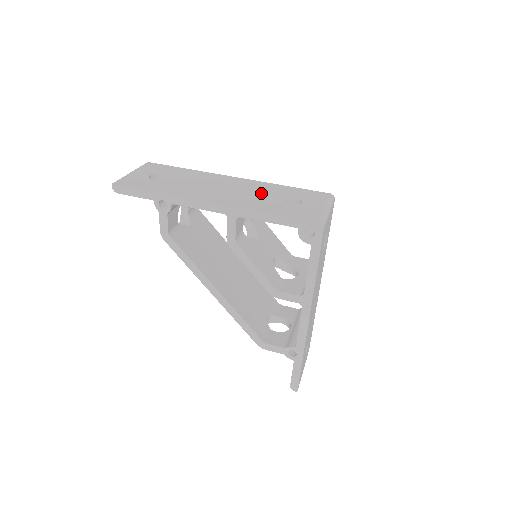
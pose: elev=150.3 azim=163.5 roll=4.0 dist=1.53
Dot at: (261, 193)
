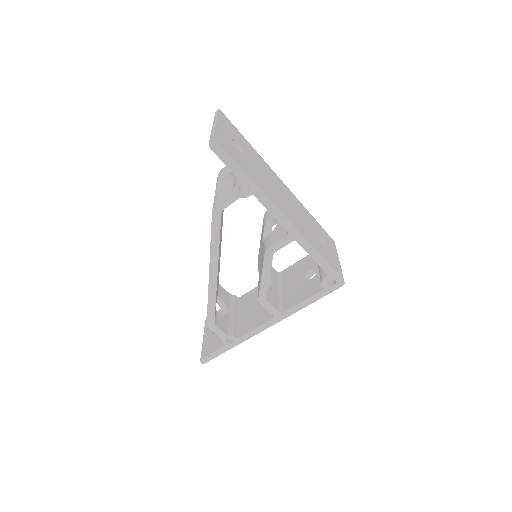
Dot at: (306, 220)
